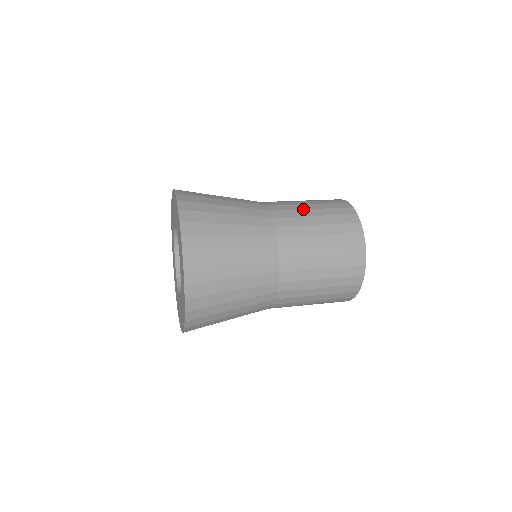
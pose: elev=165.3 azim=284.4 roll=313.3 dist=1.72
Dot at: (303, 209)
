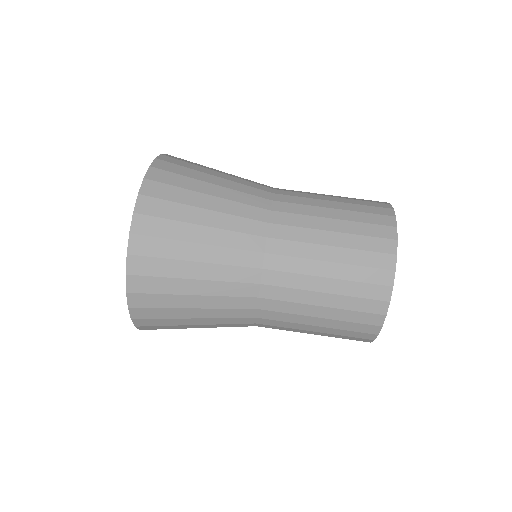
Dot at: (318, 229)
